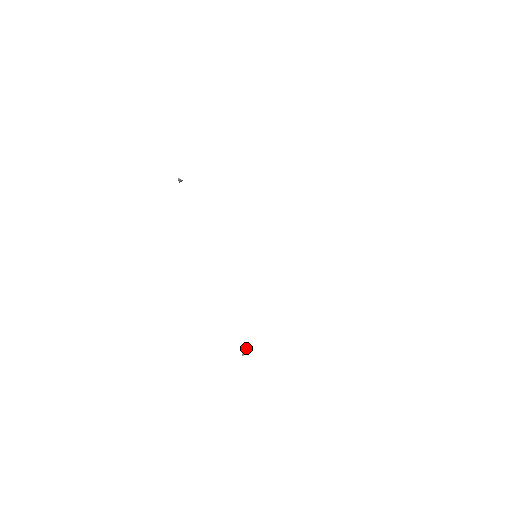
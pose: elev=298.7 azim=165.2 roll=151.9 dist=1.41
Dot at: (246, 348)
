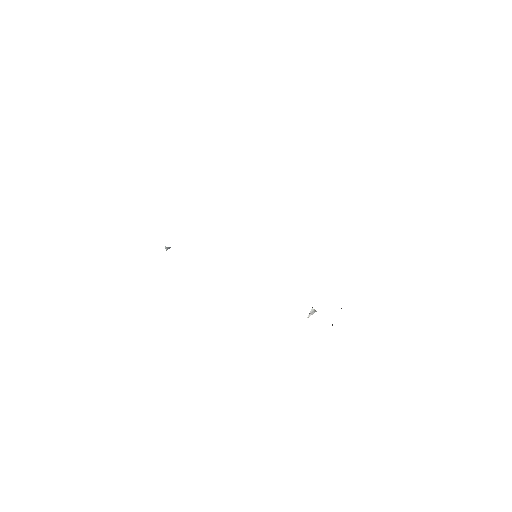
Dot at: (314, 311)
